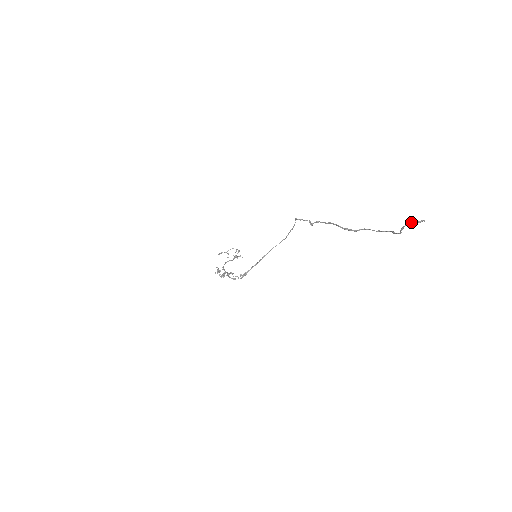
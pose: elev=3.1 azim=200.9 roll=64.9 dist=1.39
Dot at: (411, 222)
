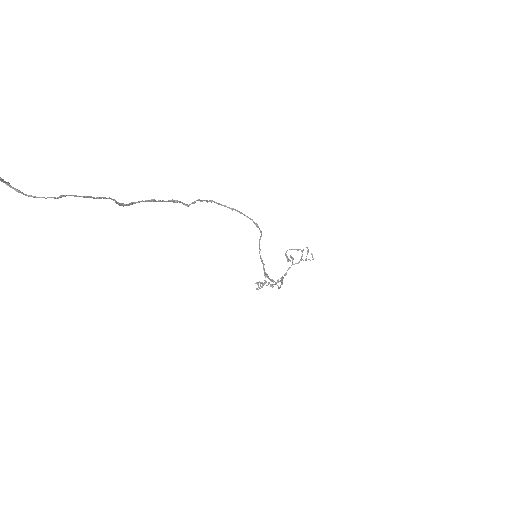
Dot at: (3, 181)
